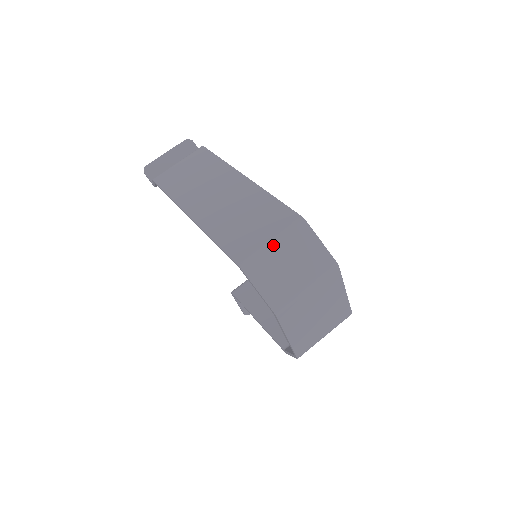
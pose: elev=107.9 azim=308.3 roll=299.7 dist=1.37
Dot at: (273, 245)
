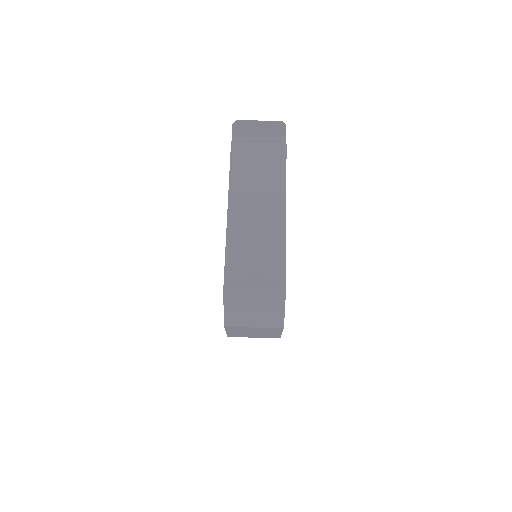
Dot at: (254, 292)
